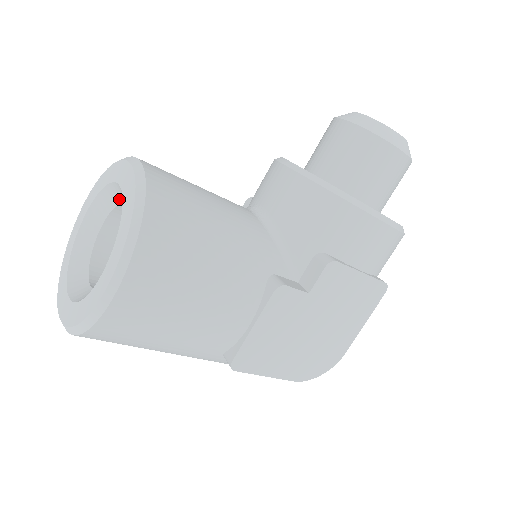
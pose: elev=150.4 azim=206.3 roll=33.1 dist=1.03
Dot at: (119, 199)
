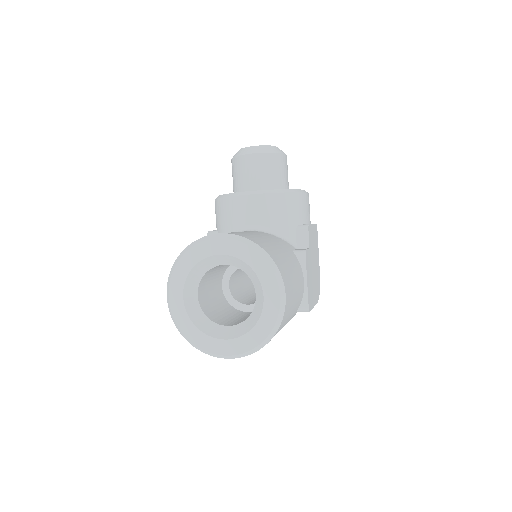
Dot at: (209, 267)
